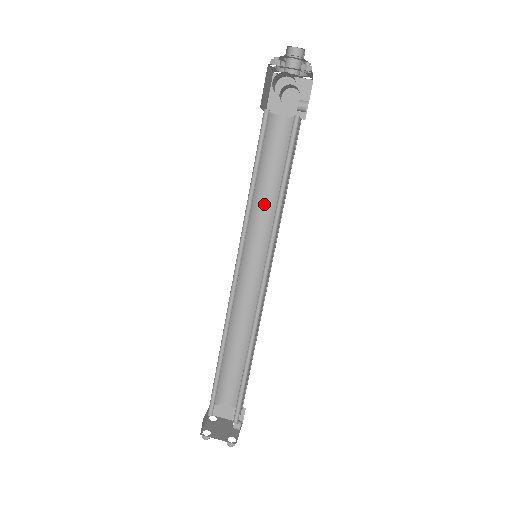
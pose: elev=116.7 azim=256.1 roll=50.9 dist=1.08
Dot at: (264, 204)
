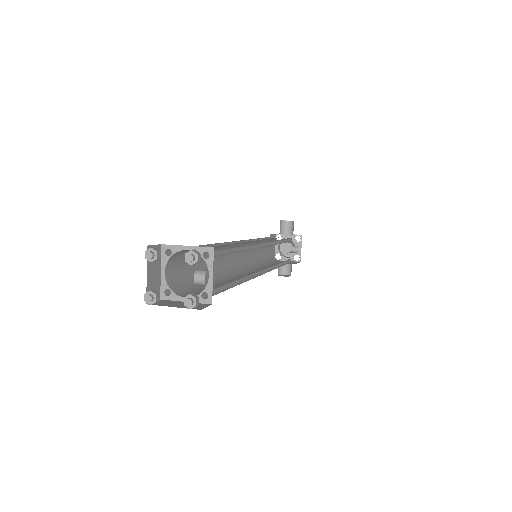
Dot at: (264, 266)
